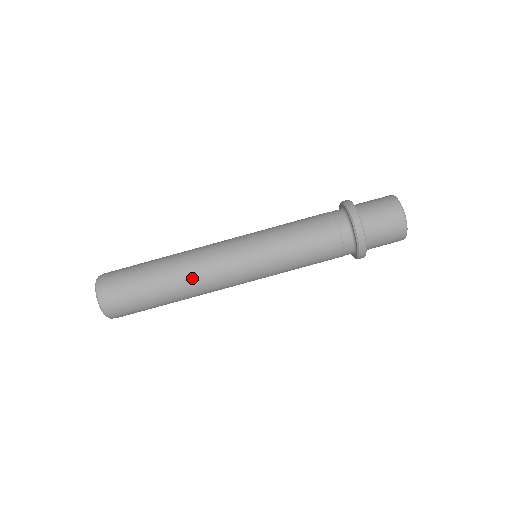
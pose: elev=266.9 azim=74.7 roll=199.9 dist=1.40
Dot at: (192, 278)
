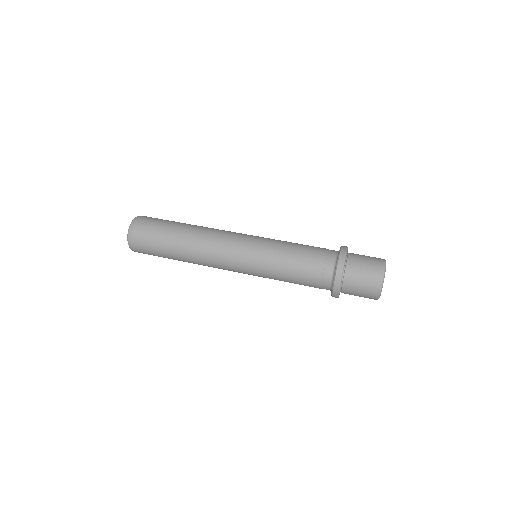
Dot at: occluded
